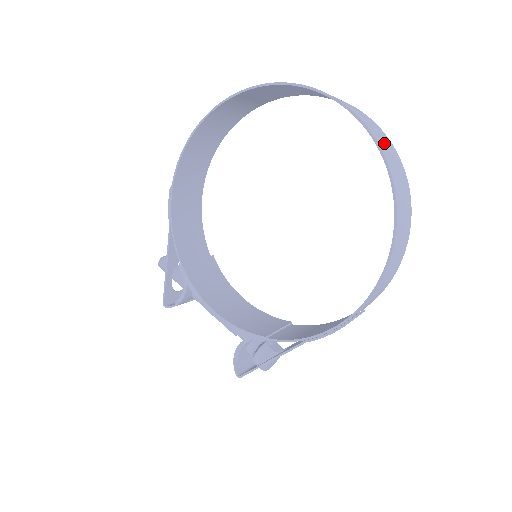
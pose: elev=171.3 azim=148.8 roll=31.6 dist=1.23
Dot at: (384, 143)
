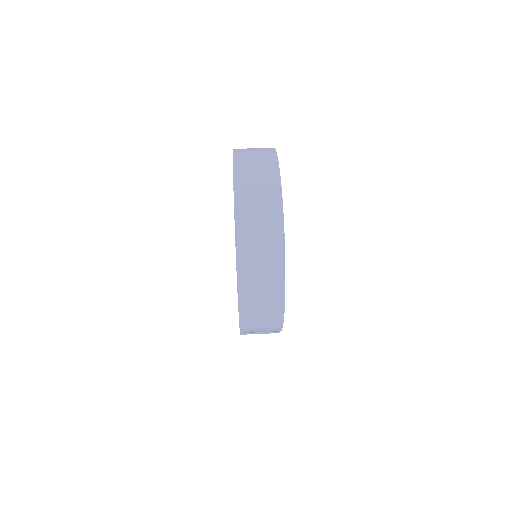
Dot at: (256, 239)
